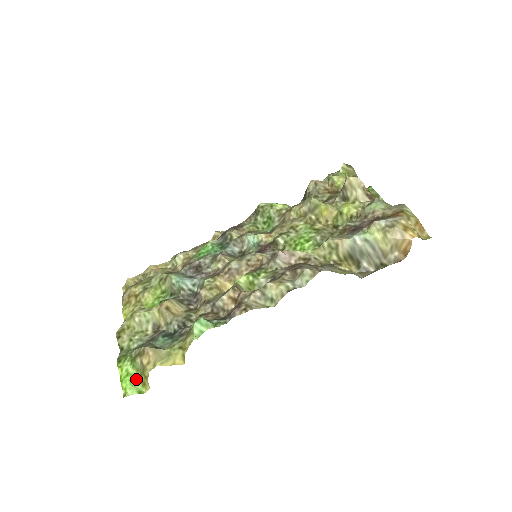
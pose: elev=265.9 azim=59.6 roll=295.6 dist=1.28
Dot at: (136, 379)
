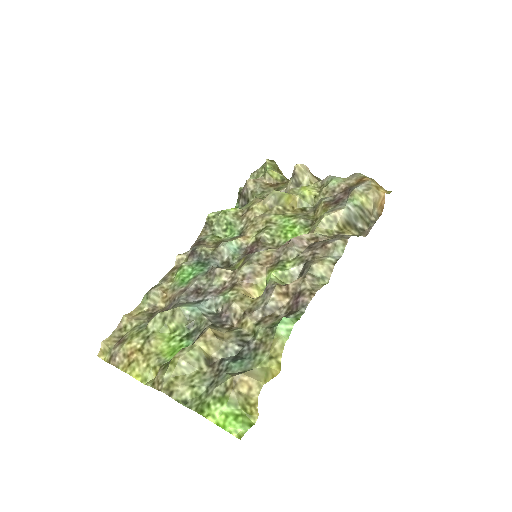
Dot at: (240, 414)
